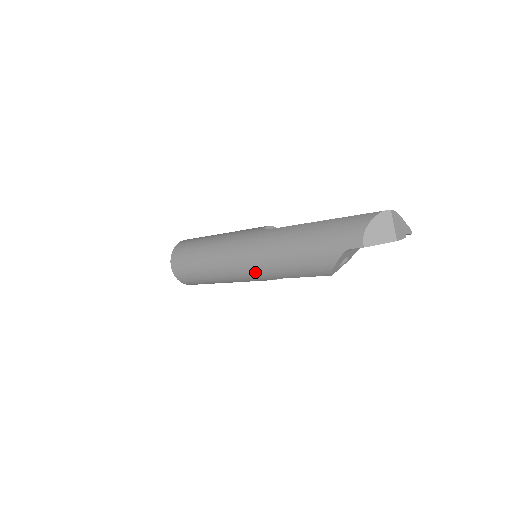
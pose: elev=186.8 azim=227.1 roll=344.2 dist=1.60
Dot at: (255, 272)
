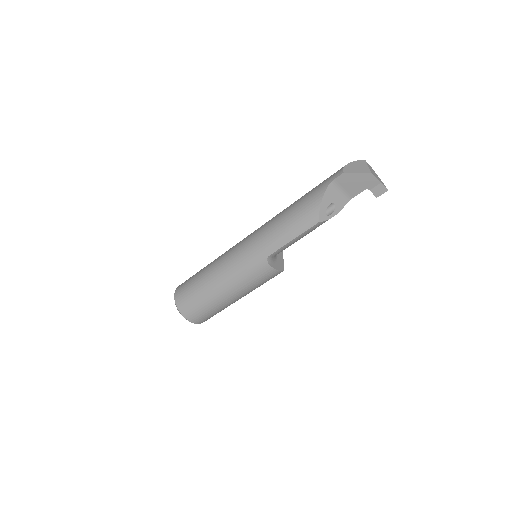
Dot at: (253, 250)
